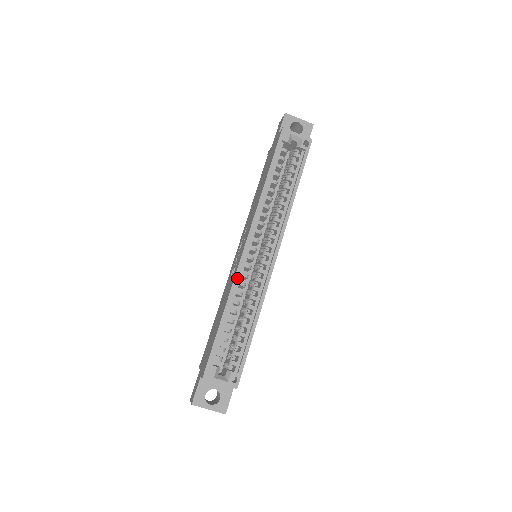
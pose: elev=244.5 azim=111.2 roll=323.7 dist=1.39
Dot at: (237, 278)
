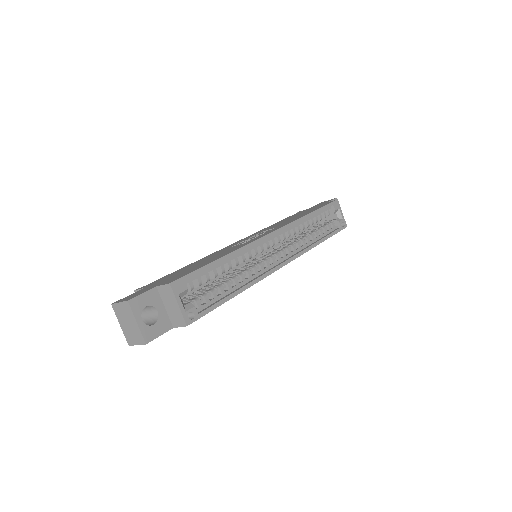
Dot at: (253, 245)
